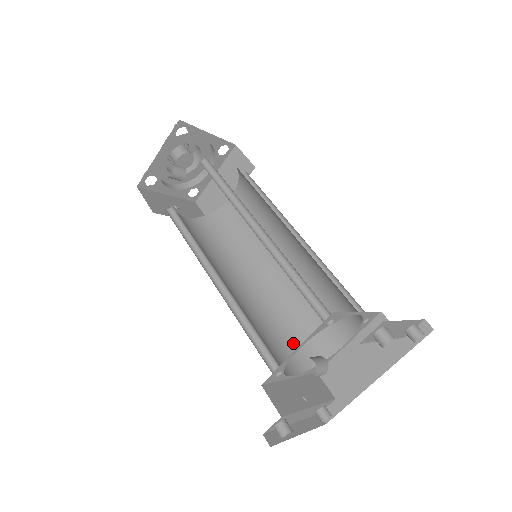
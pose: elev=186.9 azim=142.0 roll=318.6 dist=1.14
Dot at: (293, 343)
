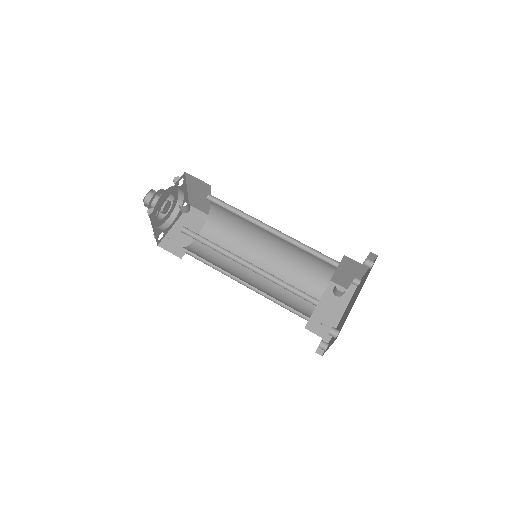
Dot at: (292, 307)
